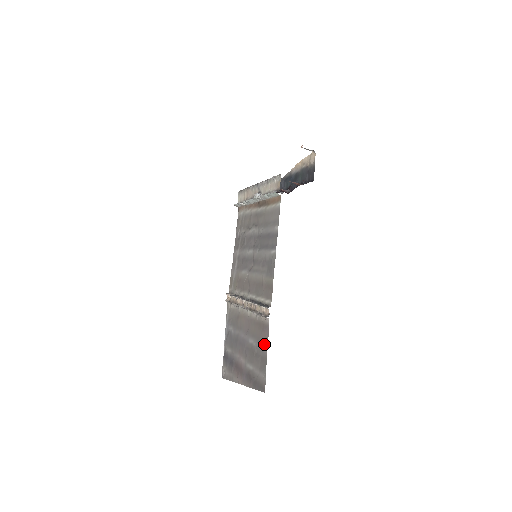
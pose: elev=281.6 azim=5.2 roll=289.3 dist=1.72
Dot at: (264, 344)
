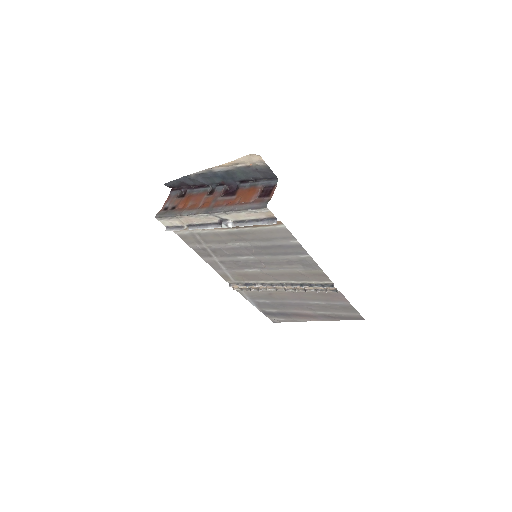
Dot at: (342, 302)
